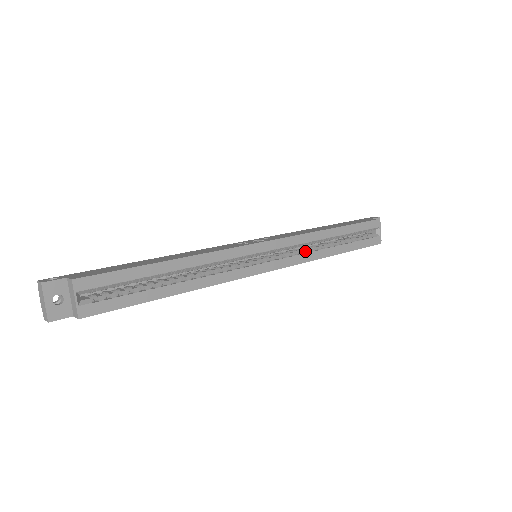
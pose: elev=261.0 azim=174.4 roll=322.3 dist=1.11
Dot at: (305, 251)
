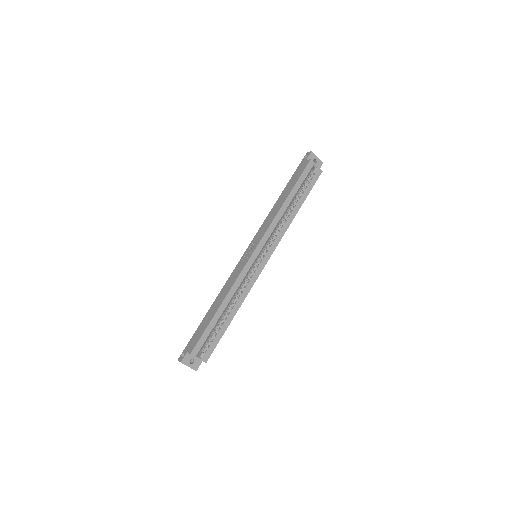
Dot at: (279, 229)
